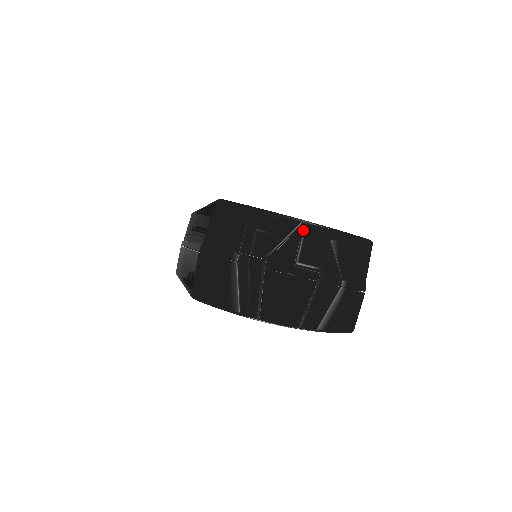
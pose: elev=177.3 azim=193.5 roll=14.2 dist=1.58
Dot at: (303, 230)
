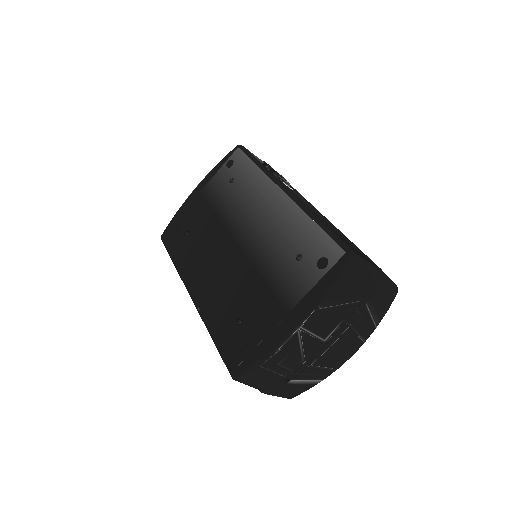
Dot at: (305, 331)
